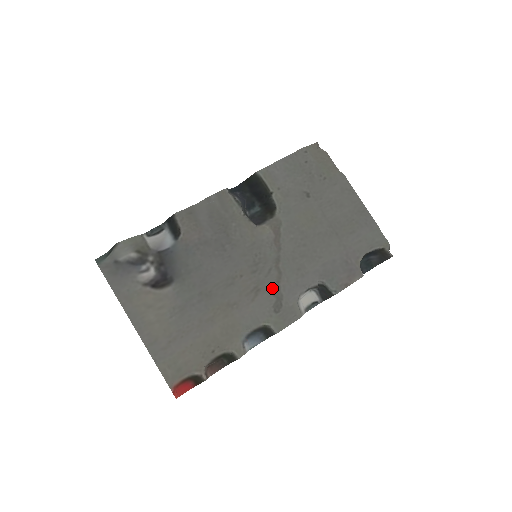
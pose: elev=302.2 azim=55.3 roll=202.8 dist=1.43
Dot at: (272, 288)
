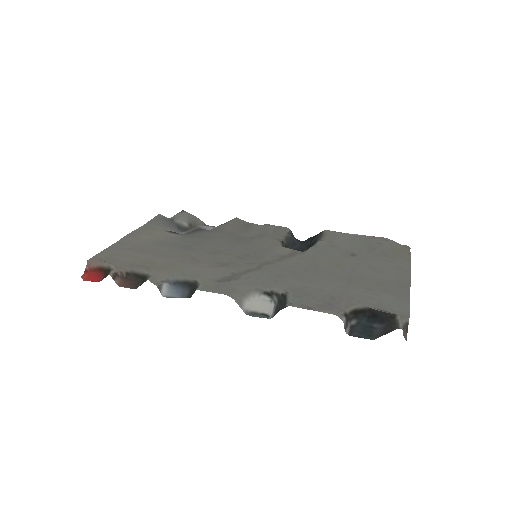
Dot at: (238, 270)
